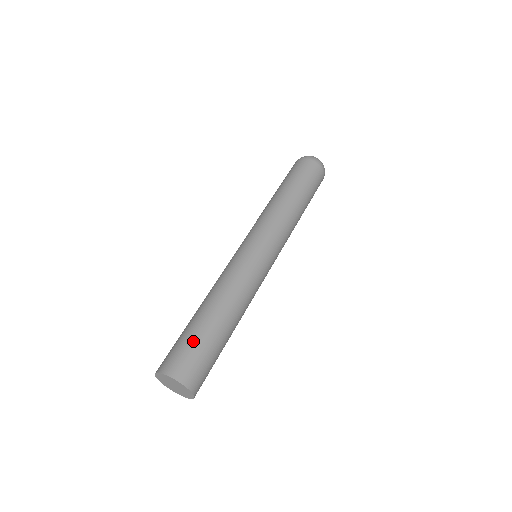
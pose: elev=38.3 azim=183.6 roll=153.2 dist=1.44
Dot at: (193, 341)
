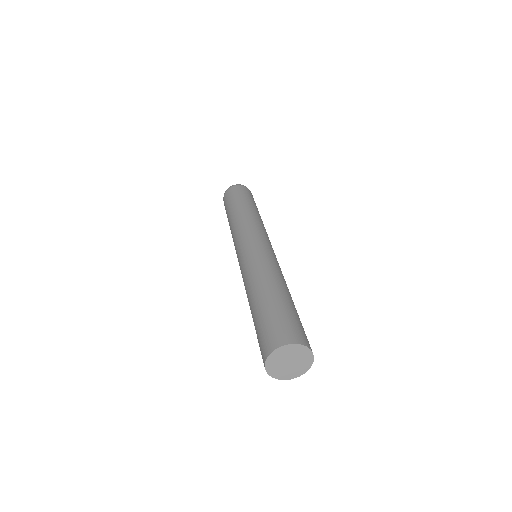
Dot at: (264, 320)
